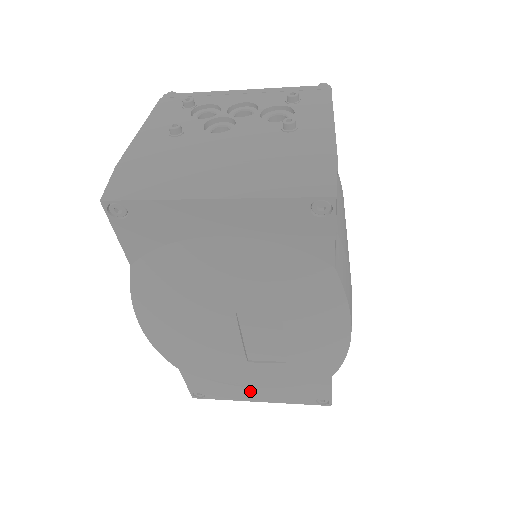
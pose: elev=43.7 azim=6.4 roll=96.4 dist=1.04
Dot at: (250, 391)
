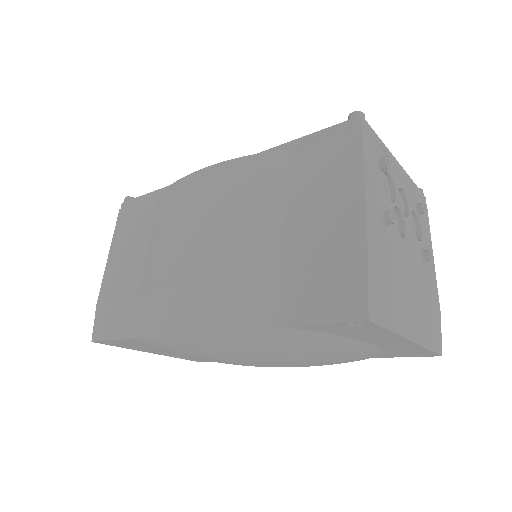
Dot at: (161, 351)
